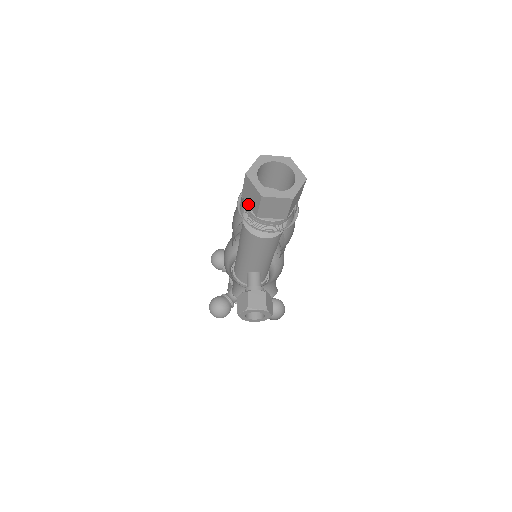
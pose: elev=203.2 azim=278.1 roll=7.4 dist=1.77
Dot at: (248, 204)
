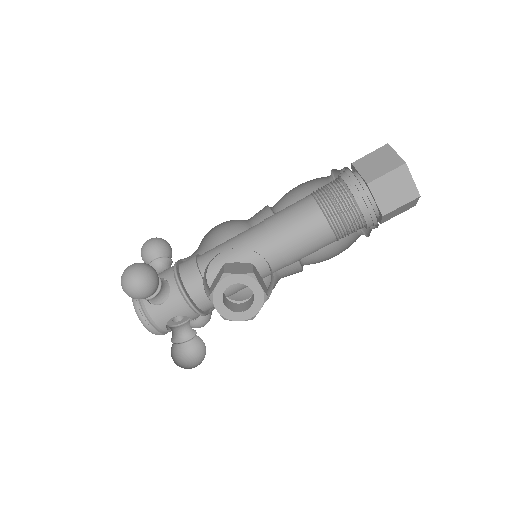
Dot at: (360, 171)
